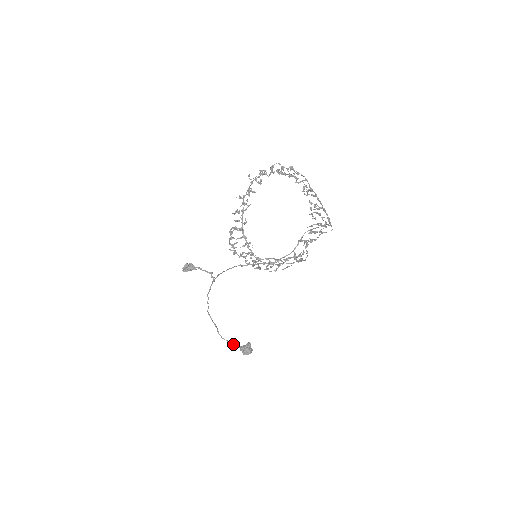
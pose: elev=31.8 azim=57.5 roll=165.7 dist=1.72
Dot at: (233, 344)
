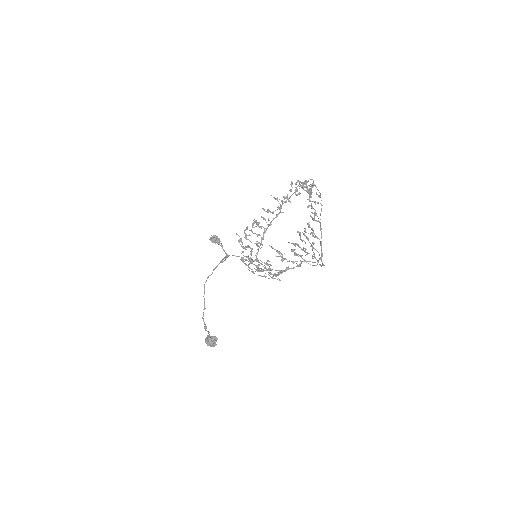
Dot at: occluded
